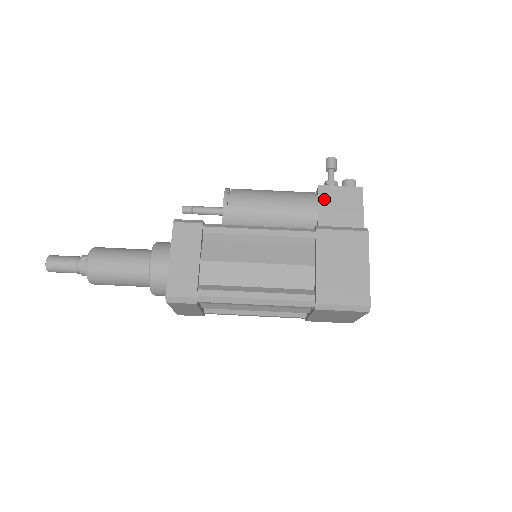
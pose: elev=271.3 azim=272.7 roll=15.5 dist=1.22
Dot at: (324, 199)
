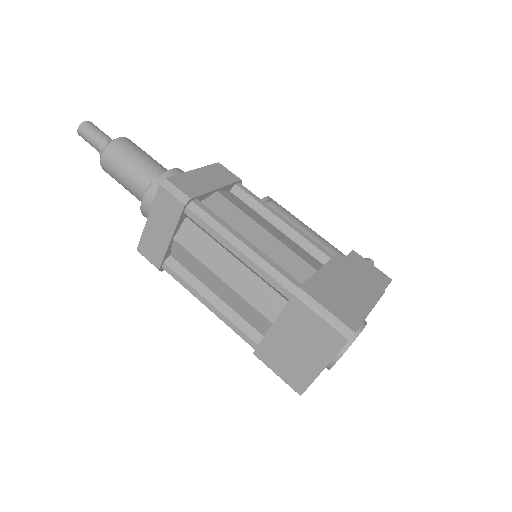
Dot at: (353, 259)
